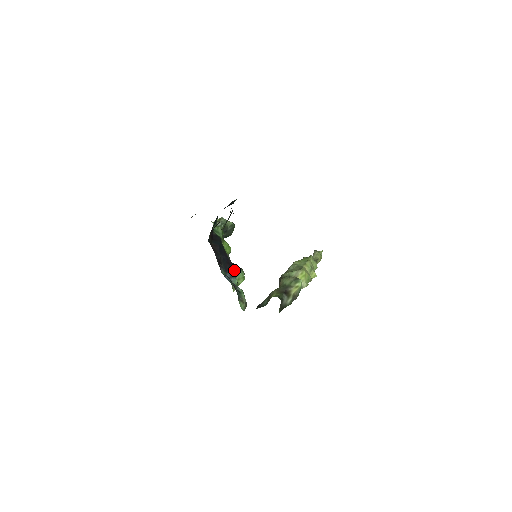
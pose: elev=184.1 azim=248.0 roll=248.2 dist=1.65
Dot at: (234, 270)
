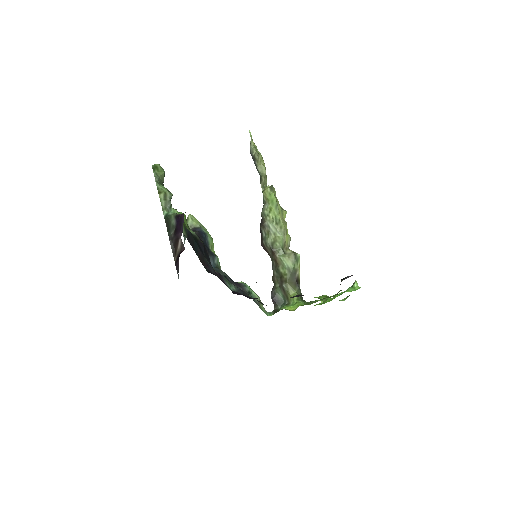
Dot at: (206, 244)
